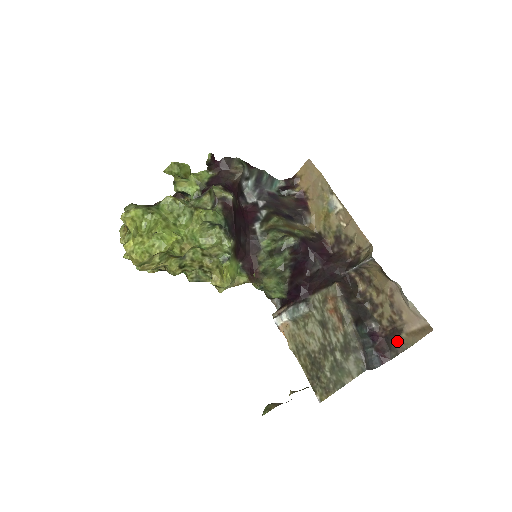
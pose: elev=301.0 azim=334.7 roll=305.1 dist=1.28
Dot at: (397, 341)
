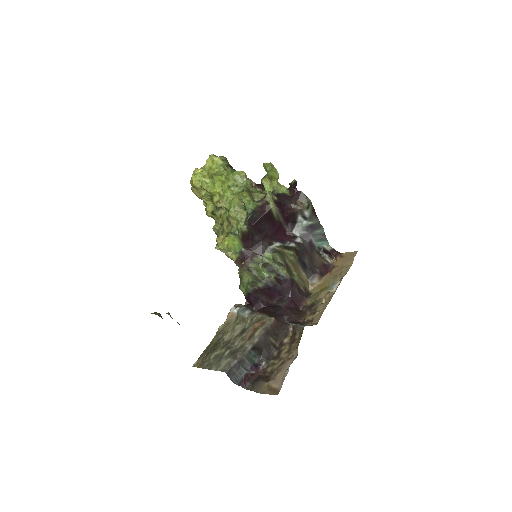
Dot at: (260, 383)
